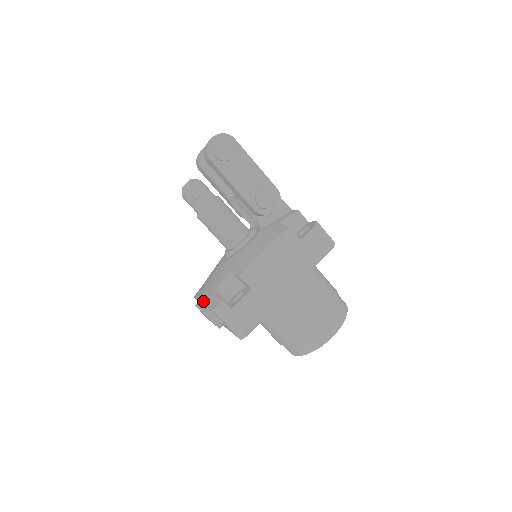
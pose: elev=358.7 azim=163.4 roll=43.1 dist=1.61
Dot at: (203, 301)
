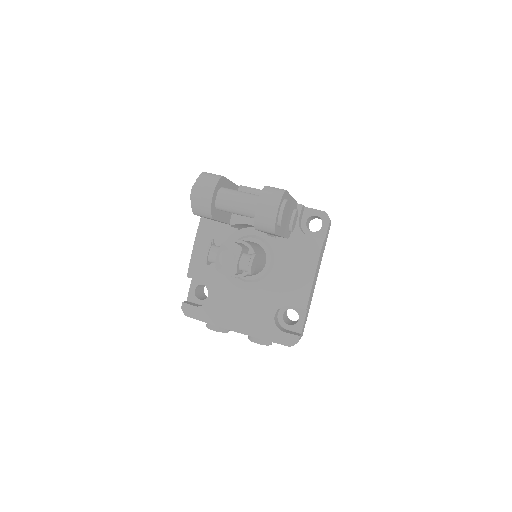
Dot at: (256, 337)
